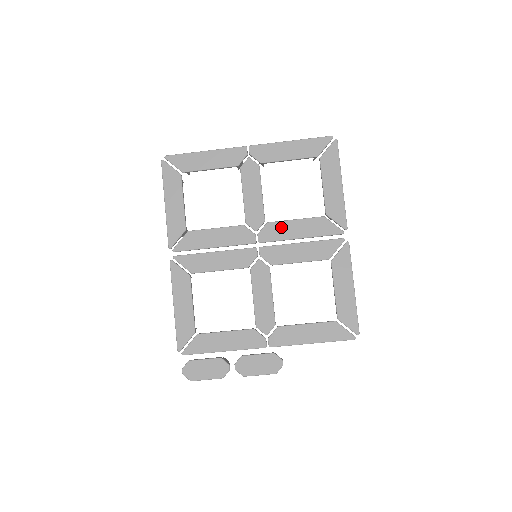
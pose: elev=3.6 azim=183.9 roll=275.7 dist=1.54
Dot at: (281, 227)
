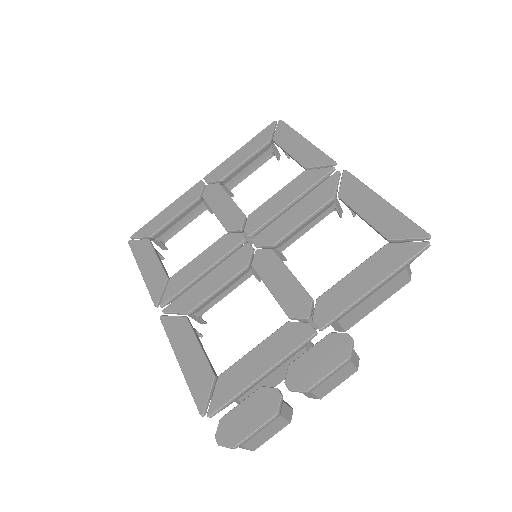
Dot at: (265, 209)
